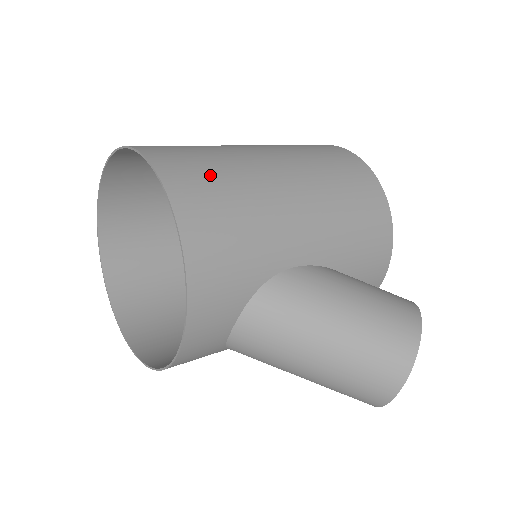
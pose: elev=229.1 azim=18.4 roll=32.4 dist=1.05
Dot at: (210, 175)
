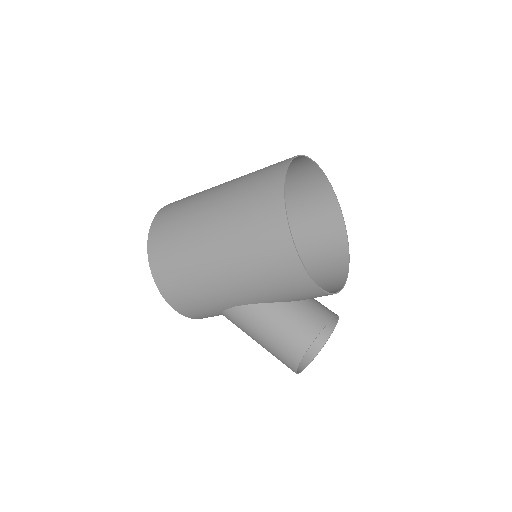
Dot at: (174, 271)
